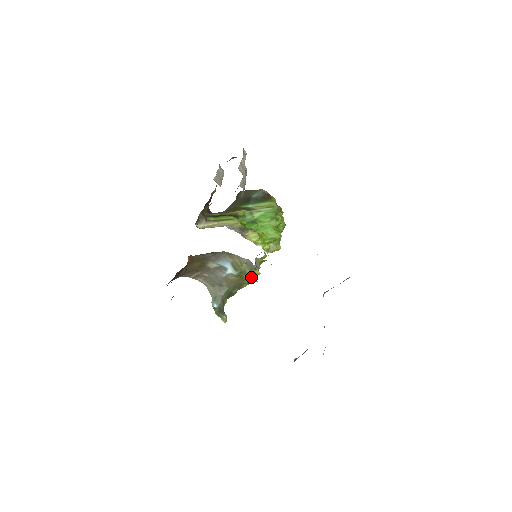
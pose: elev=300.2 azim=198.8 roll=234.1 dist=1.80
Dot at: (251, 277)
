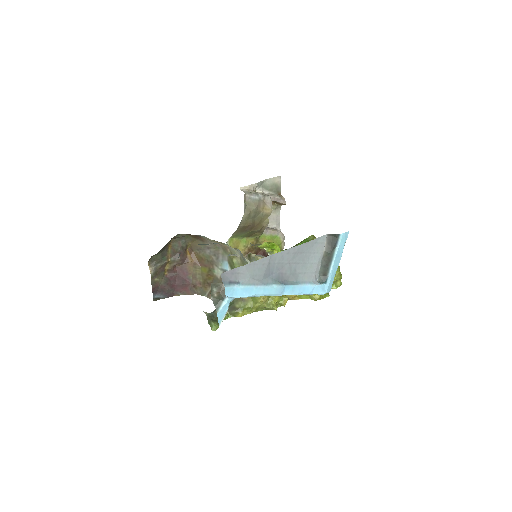
Dot at: occluded
